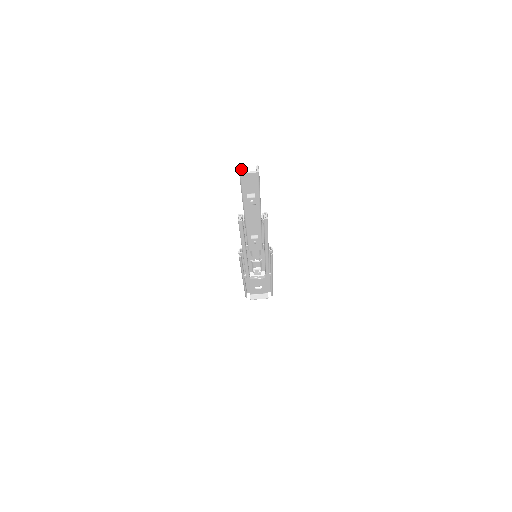
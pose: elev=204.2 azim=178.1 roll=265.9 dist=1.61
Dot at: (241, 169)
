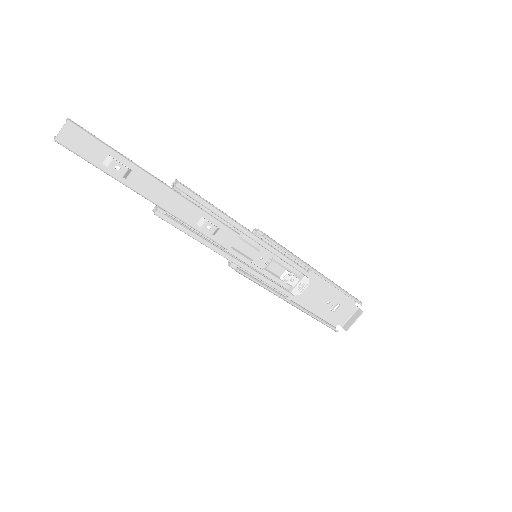
Dot at: (55, 137)
